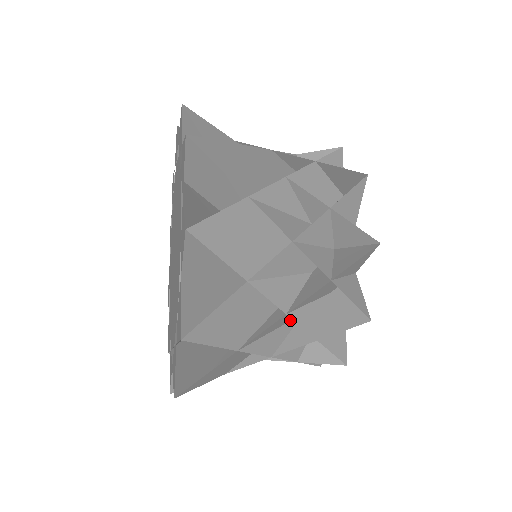
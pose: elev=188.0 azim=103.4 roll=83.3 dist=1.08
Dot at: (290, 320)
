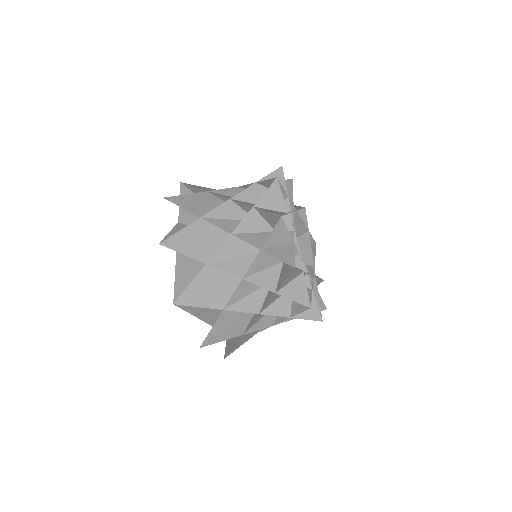
Dot at: occluded
